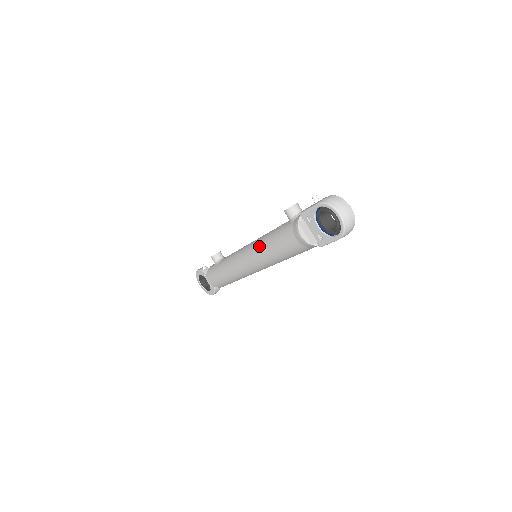
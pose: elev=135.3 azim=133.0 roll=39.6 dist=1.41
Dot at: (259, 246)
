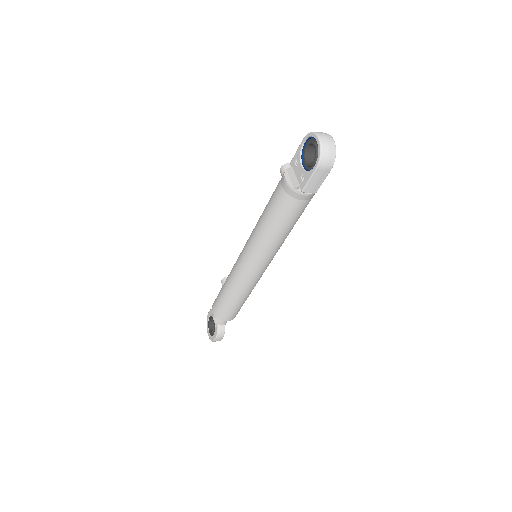
Dot at: occluded
